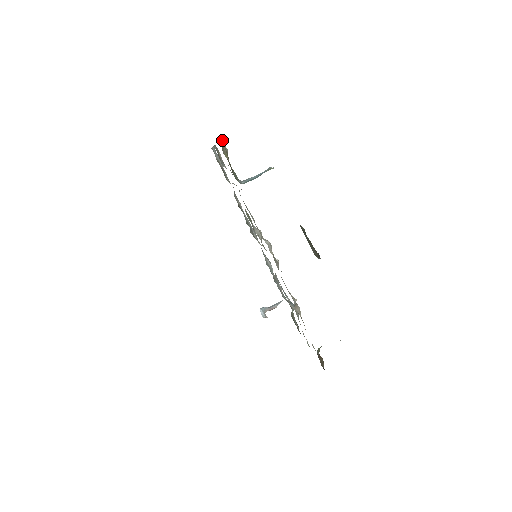
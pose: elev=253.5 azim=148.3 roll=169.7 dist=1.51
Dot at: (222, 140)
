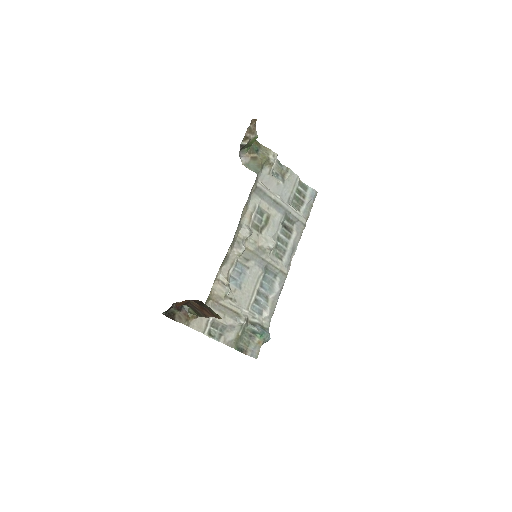
Dot at: (276, 153)
